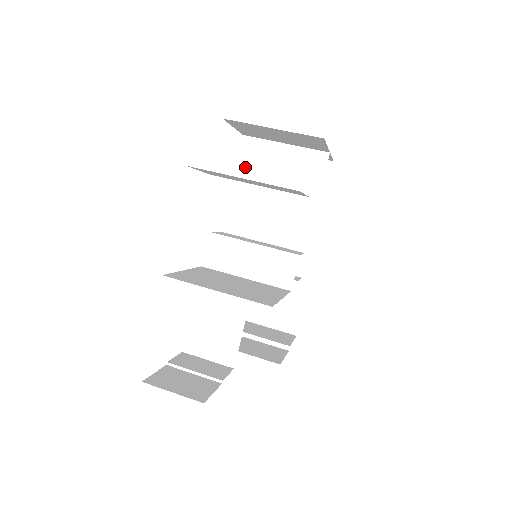
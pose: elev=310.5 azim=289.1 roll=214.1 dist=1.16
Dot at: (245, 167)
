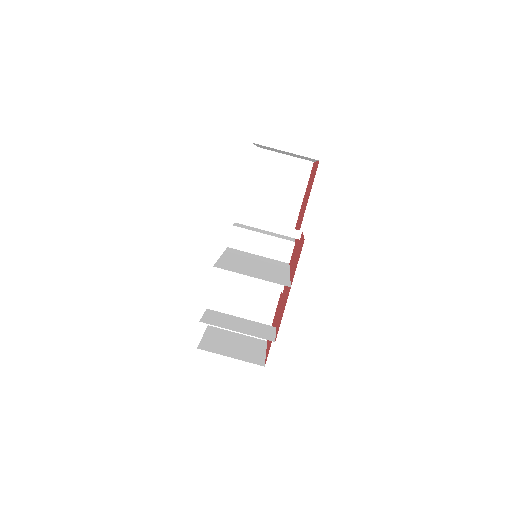
Dot at: (225, 263)
